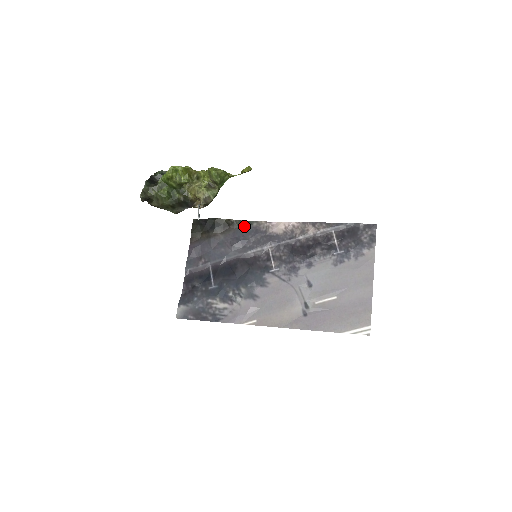
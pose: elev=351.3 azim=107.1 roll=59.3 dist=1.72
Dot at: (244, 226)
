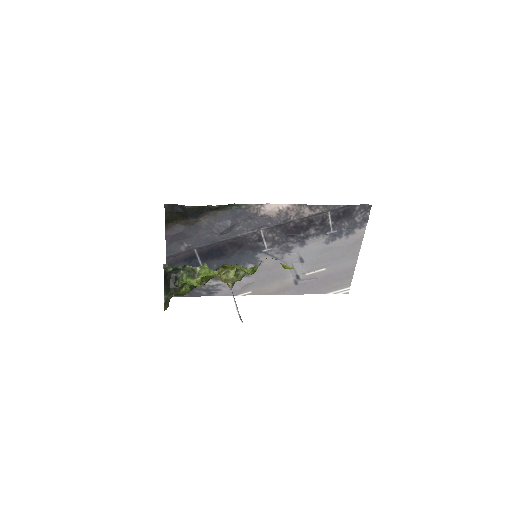
Dot at: (230, 209)
